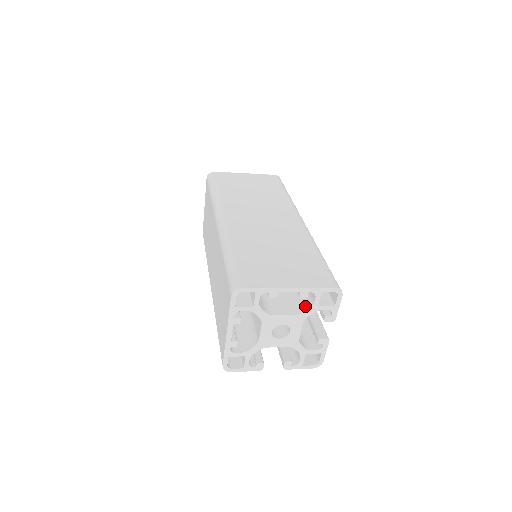
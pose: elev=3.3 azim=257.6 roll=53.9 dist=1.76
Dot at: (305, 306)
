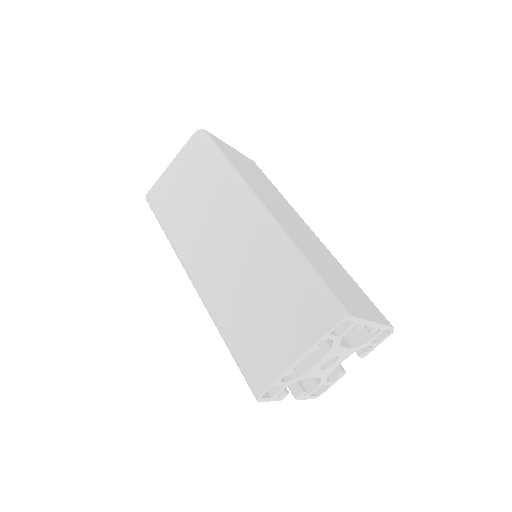
Dot at: (359, 340)
